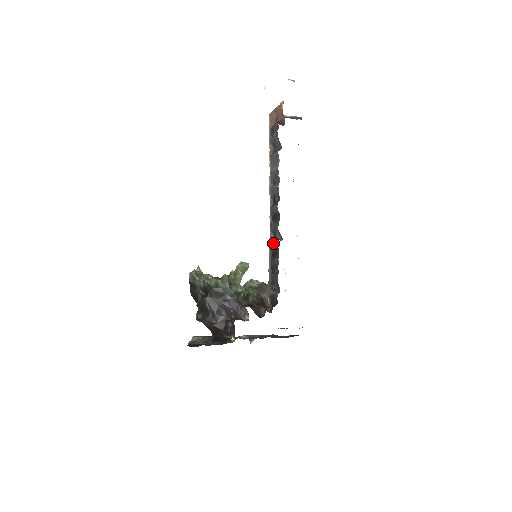
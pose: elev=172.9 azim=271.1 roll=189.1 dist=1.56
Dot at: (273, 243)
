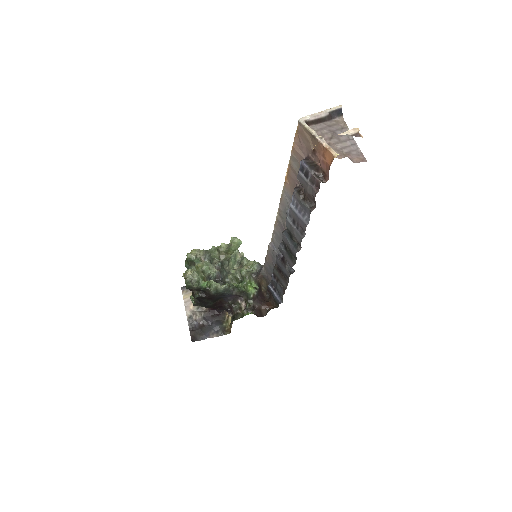
Dot at: (281, 265)
